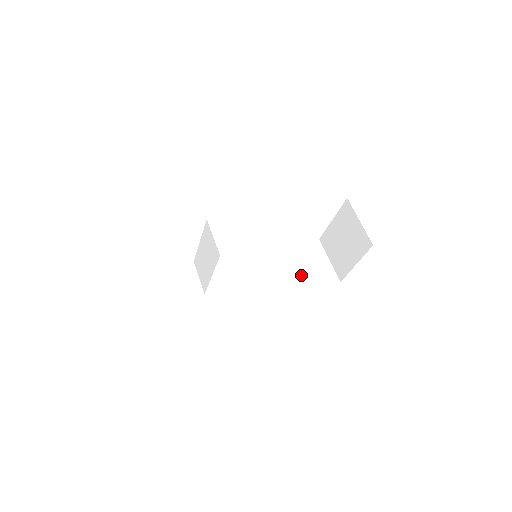
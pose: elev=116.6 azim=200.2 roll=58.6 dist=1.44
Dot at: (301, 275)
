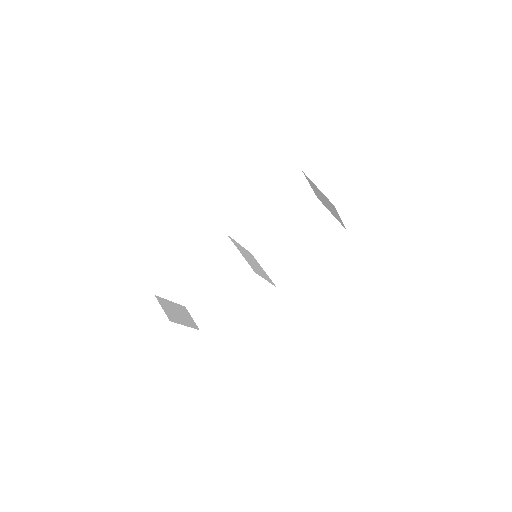
Dot at: (310, 242)
